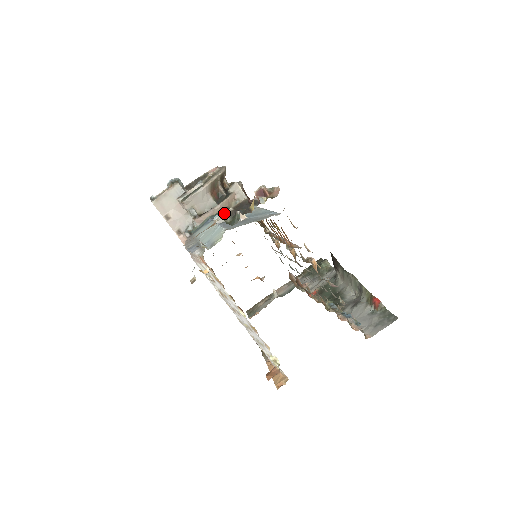
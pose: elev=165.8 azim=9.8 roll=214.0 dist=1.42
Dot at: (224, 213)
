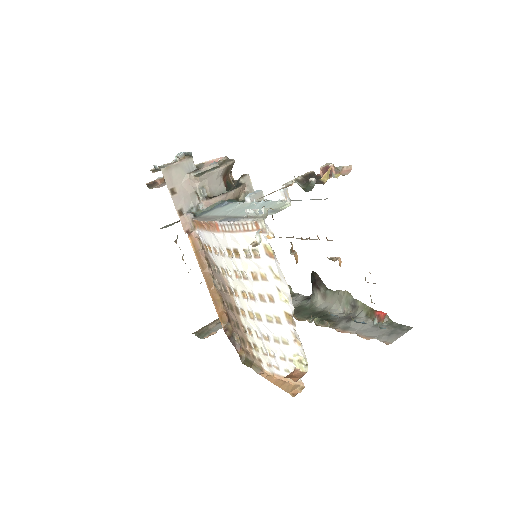
Dot at: occluded
